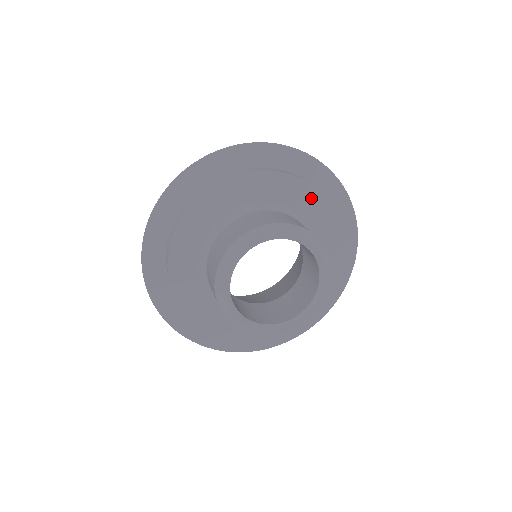
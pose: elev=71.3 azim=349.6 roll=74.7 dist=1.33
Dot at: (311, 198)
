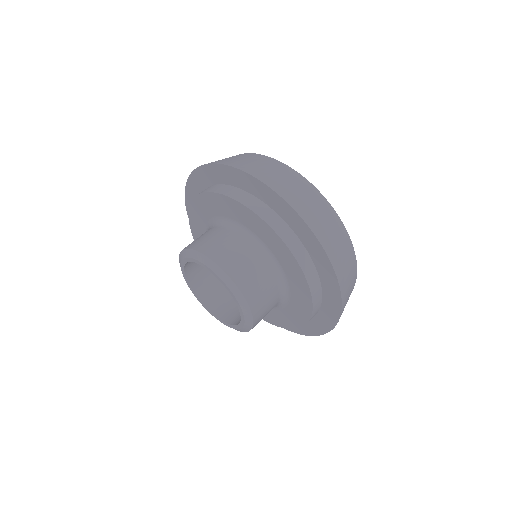
Dot at: (285, 253)
